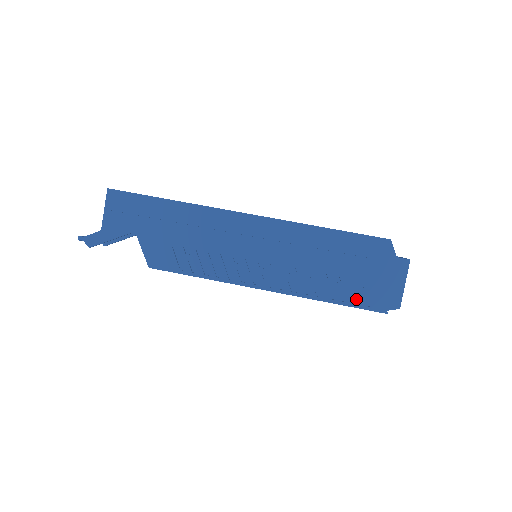
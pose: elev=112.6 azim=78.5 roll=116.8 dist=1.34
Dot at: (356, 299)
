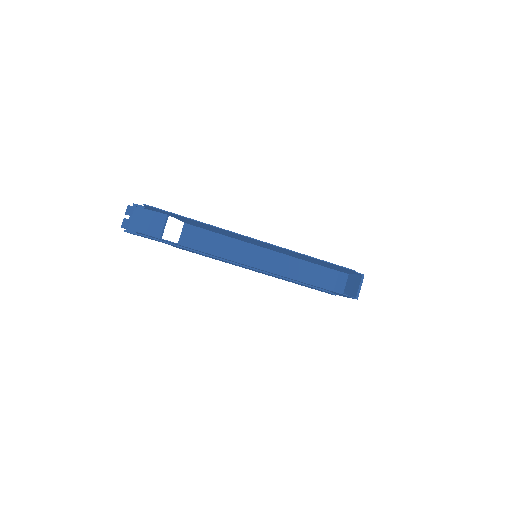
Dot at: occluded
